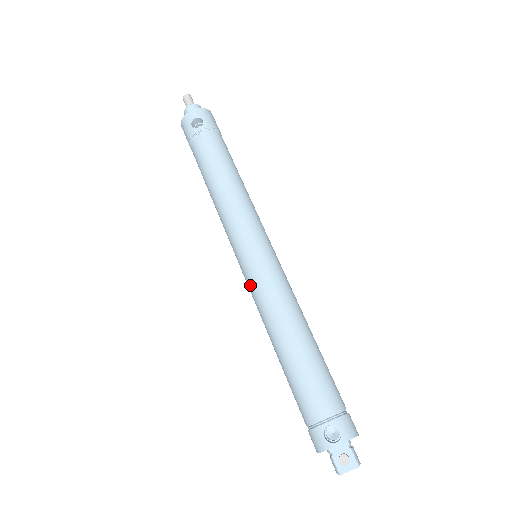
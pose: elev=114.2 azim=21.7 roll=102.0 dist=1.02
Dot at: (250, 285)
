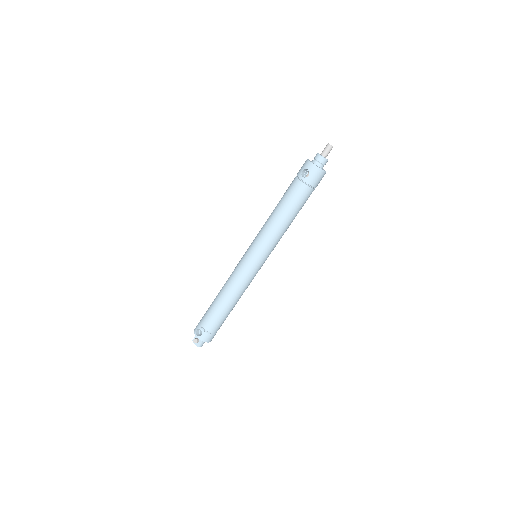
Dot at: (238, 263)
